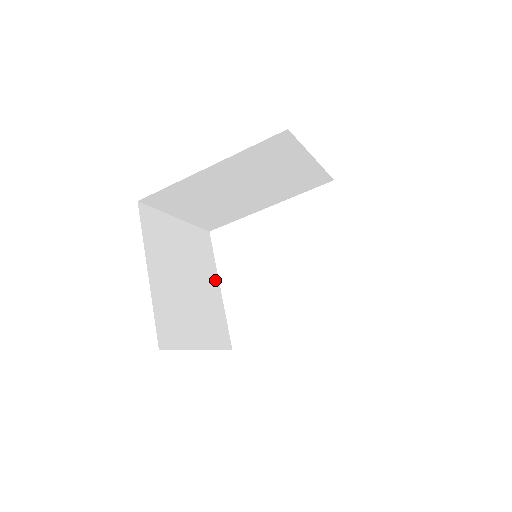
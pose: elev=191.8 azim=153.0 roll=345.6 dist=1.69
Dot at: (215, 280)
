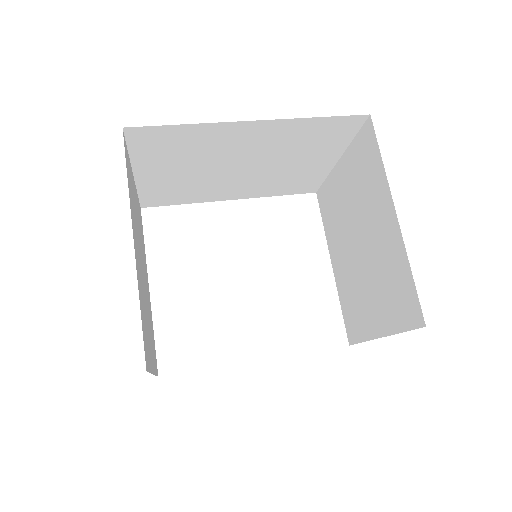
Dot at: (147, 276)
